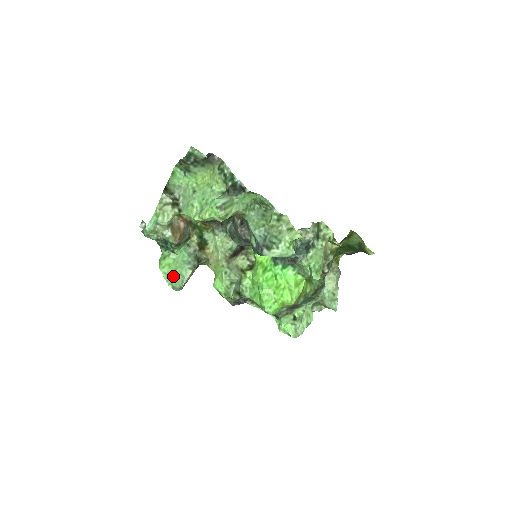
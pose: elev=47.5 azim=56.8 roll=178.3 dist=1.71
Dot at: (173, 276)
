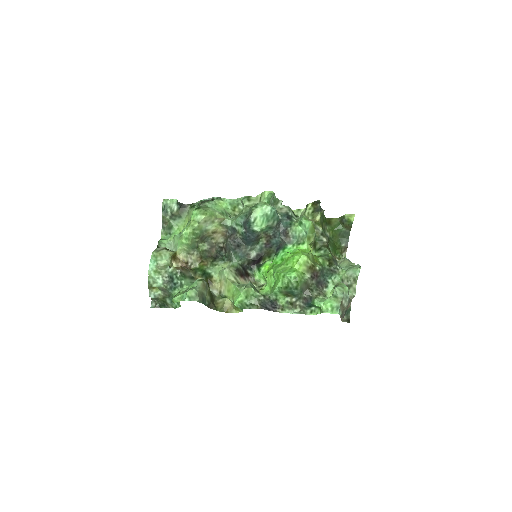
Dot at: (186, 292)
